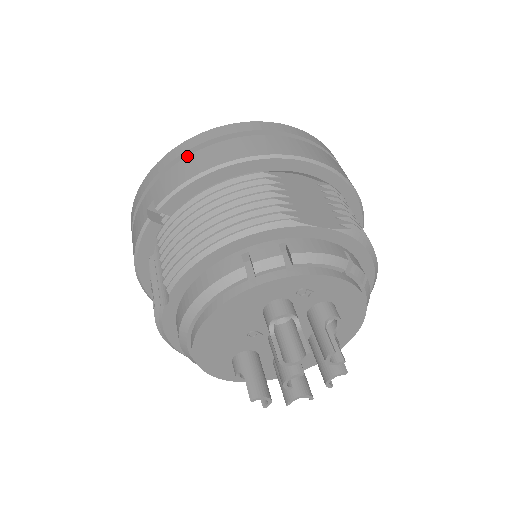
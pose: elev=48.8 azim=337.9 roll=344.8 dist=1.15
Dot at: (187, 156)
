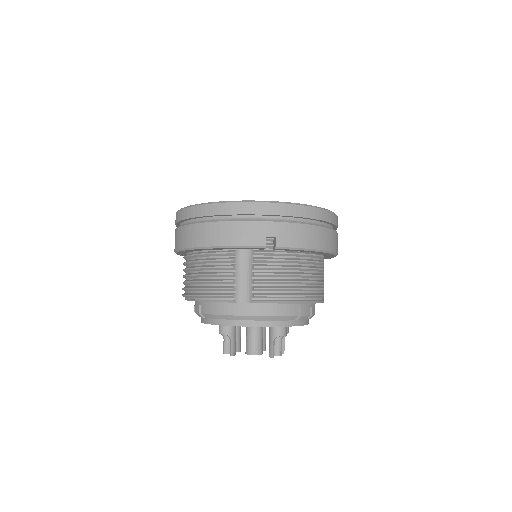
Dot at: (308, 224)
